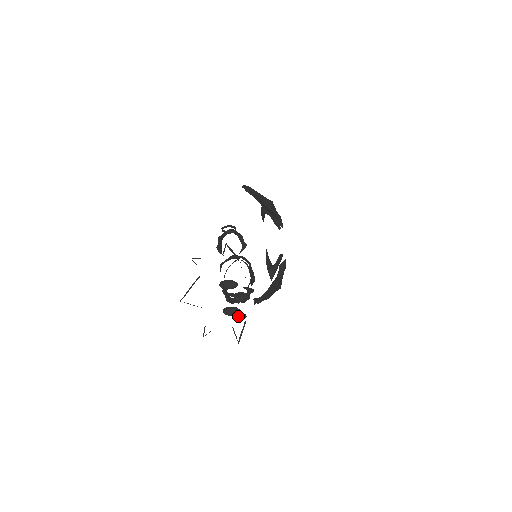
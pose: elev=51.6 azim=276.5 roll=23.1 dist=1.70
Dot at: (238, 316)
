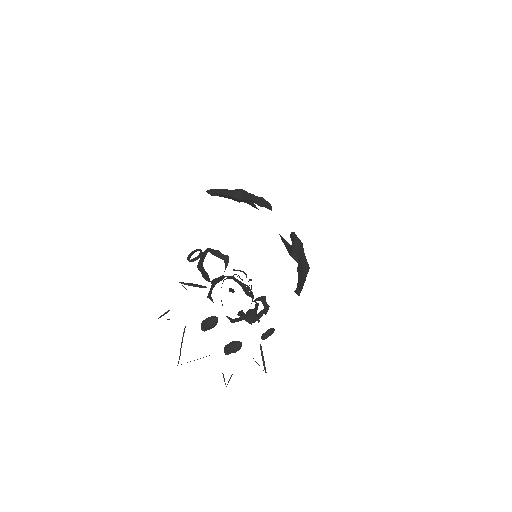
Dot at: (264, 334)
